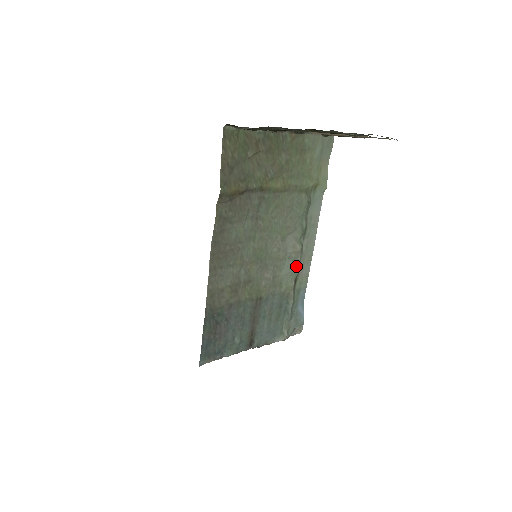
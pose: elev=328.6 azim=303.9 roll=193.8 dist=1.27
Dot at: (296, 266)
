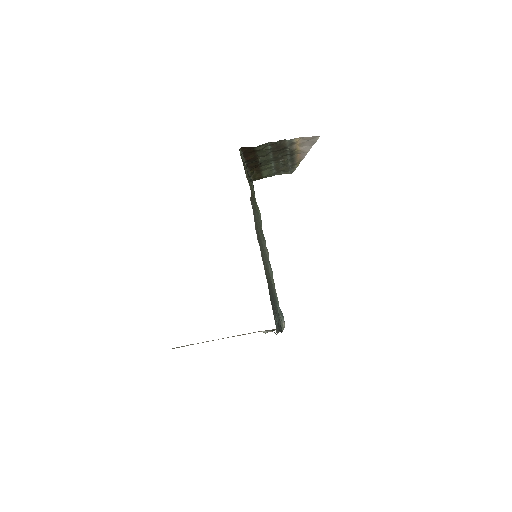
Dot at: occluded
